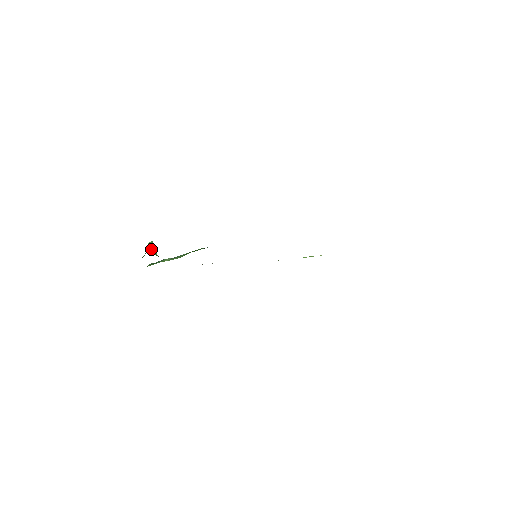
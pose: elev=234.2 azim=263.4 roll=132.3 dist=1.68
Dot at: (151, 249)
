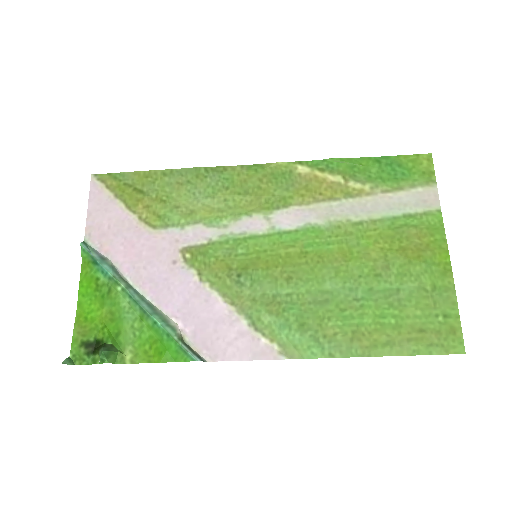
Dot at: occluded
